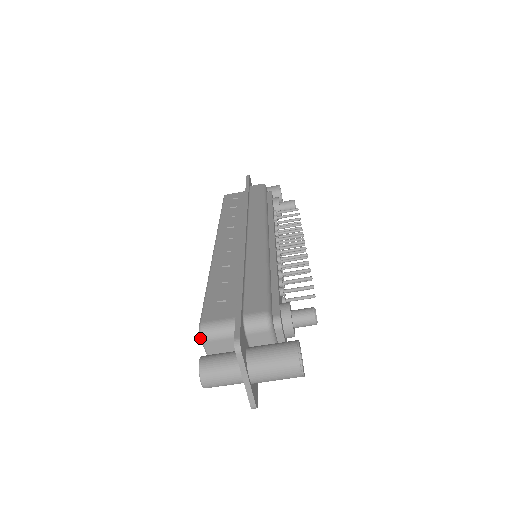
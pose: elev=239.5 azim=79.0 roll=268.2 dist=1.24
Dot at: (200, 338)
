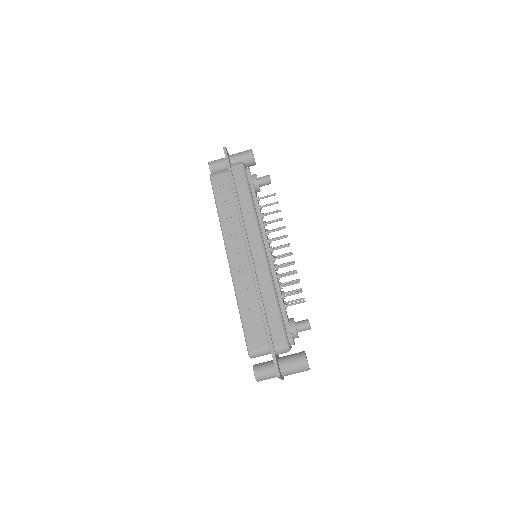
Dot at: occluded
